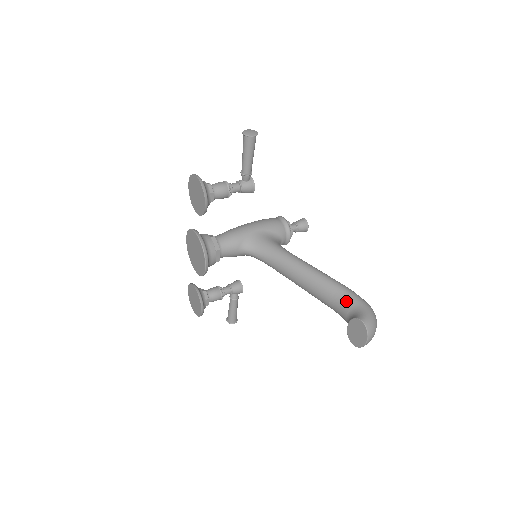
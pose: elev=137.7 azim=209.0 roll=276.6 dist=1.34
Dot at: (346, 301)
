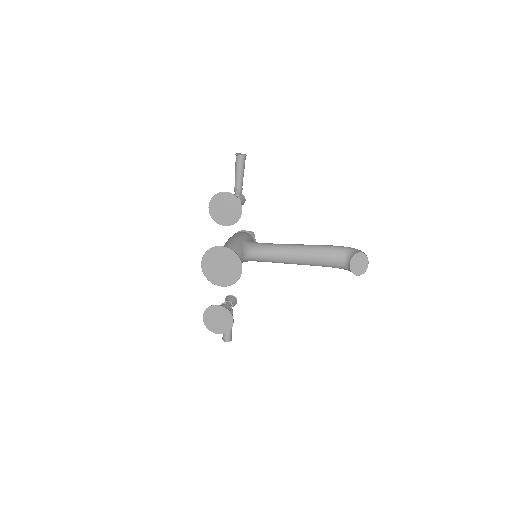
Dot at: (338, 251)
